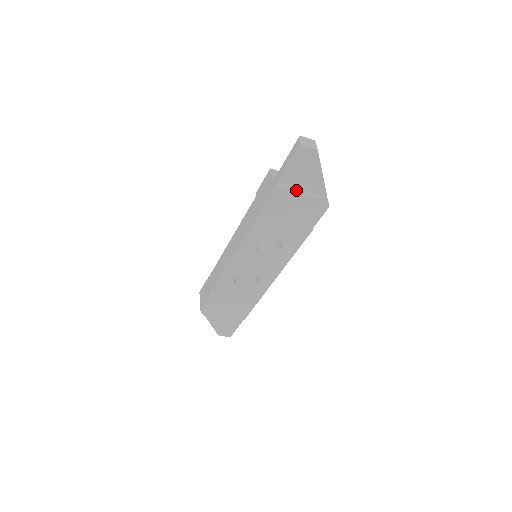
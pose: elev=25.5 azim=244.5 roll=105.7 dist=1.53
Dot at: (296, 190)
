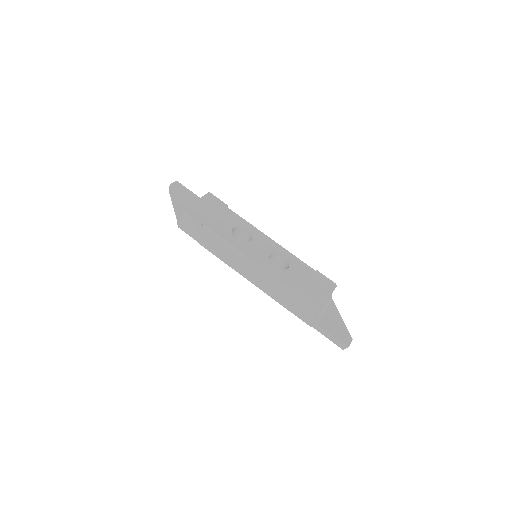
Dot at: occluded
